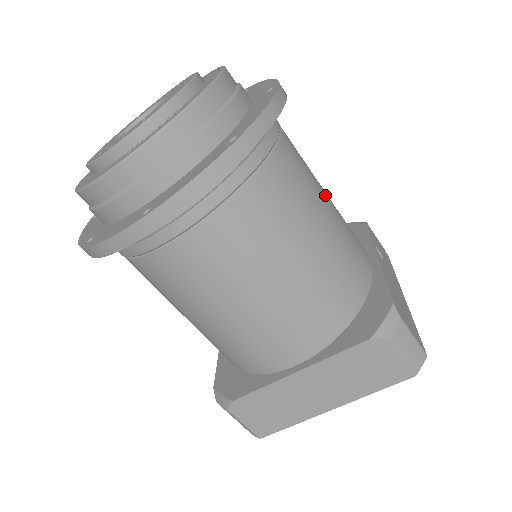
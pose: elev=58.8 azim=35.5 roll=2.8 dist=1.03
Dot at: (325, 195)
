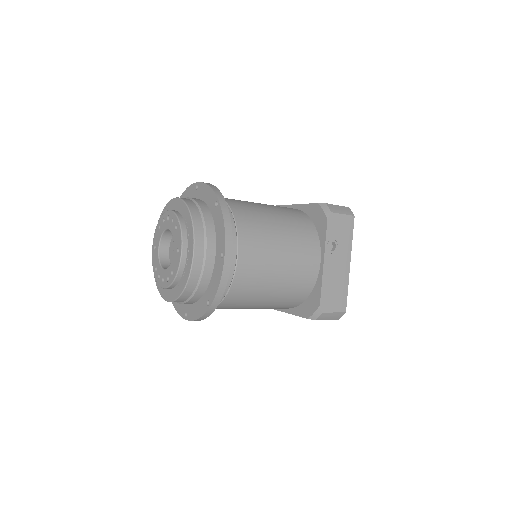
Dot at: (277, 260)
